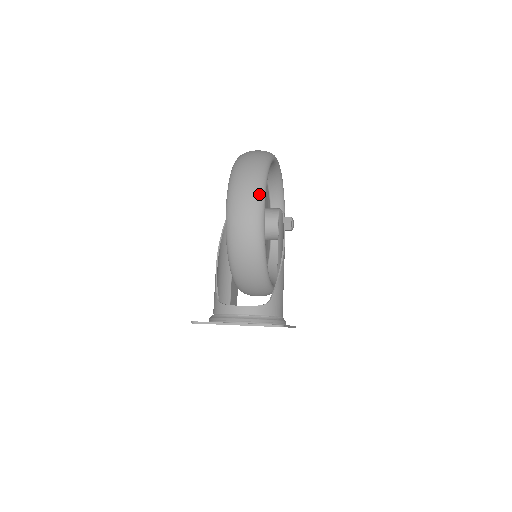
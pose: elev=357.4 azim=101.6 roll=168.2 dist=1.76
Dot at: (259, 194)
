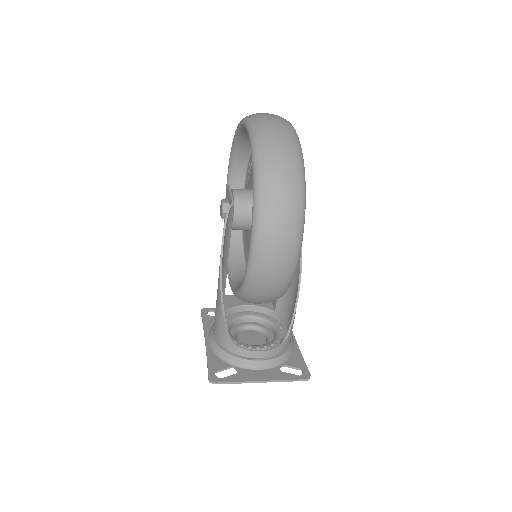
Dot at: (298, 238)
